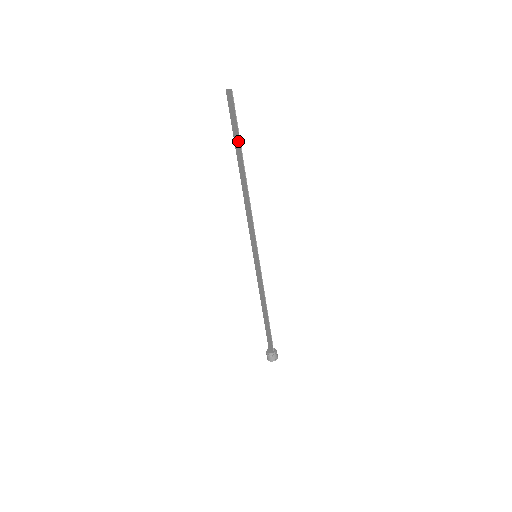
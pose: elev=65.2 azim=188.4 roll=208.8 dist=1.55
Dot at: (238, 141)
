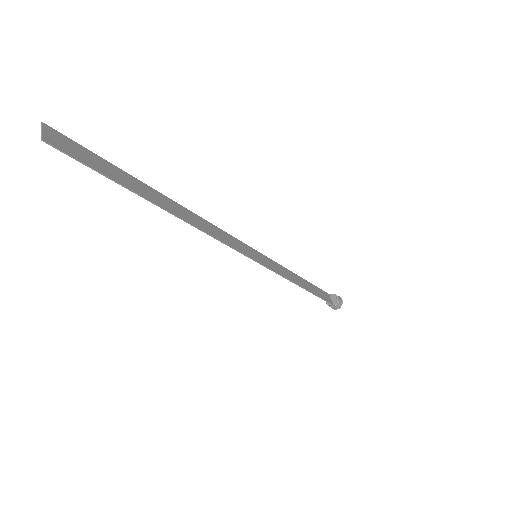
Dot at: (124, 183)
